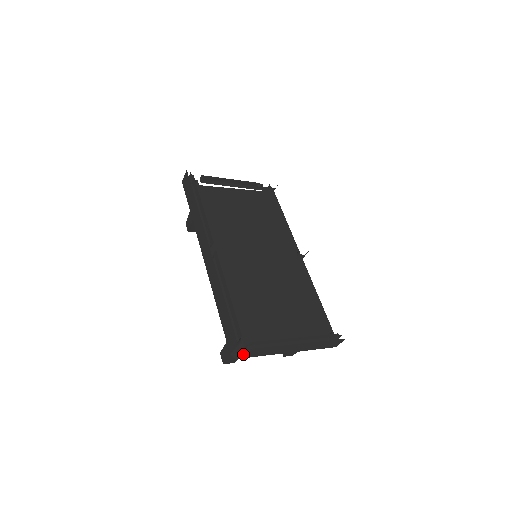
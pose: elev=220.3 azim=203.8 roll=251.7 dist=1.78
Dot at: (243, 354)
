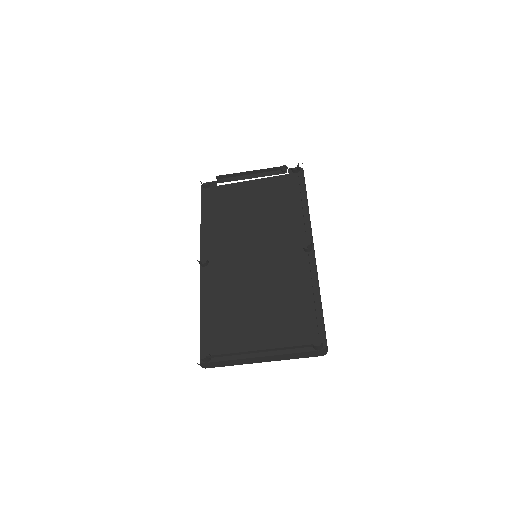
Dot at: (205, 366)
